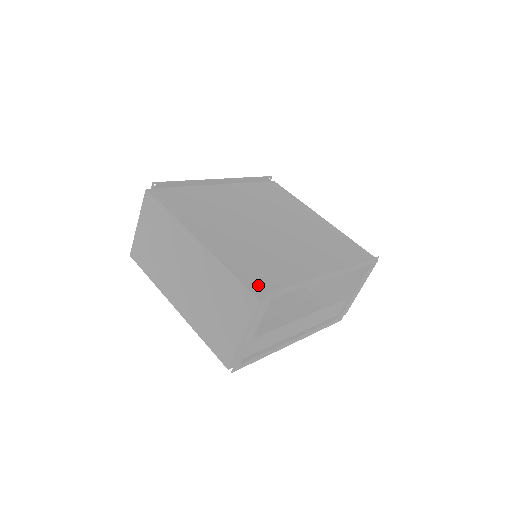
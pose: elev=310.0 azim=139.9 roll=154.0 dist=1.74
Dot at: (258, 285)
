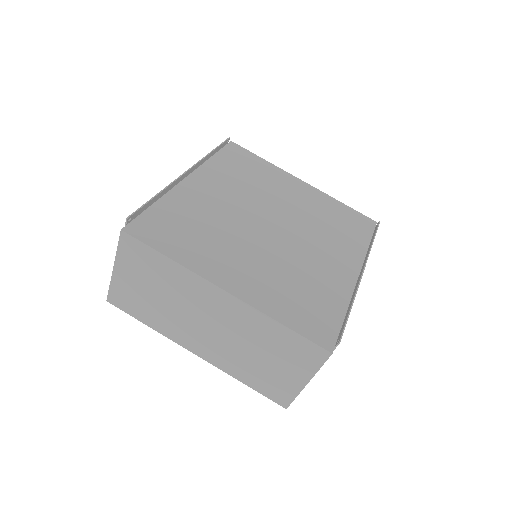
Dot at: (318, 330)
